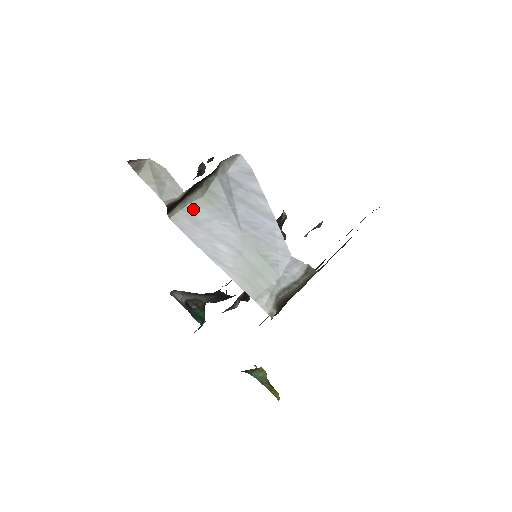
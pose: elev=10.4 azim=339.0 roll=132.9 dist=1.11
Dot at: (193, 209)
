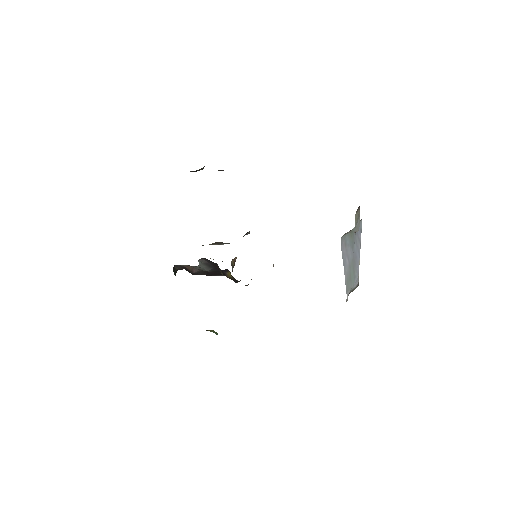
Dot at: (347, 237)
